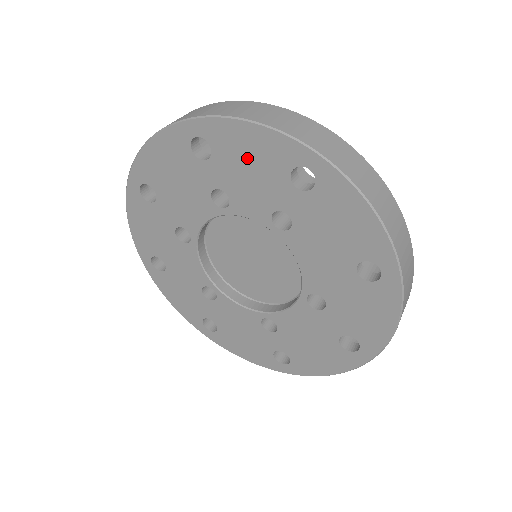
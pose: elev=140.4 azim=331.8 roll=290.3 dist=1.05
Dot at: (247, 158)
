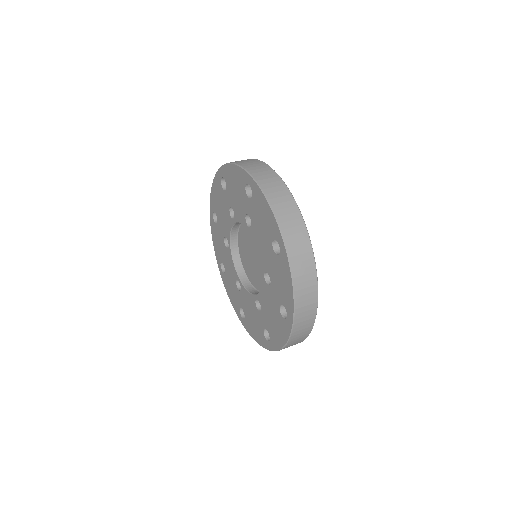
Dot at: (234, 184)
